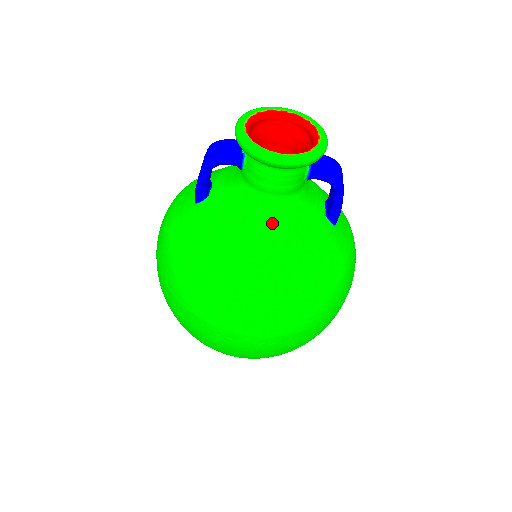
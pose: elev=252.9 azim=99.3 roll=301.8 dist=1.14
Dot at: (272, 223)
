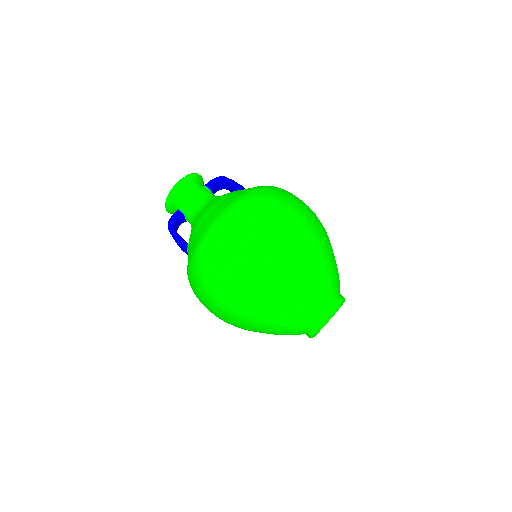
Dot at: (210, 203)
